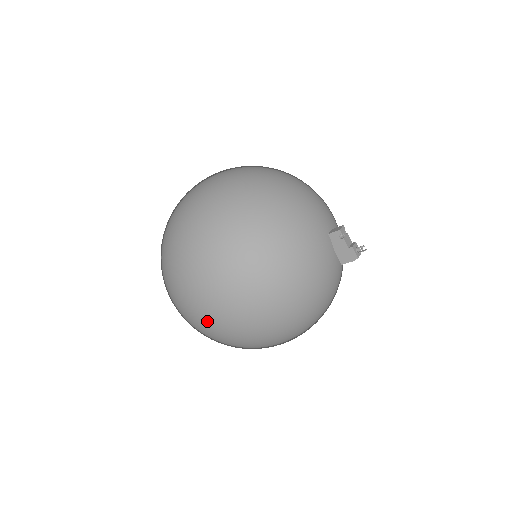
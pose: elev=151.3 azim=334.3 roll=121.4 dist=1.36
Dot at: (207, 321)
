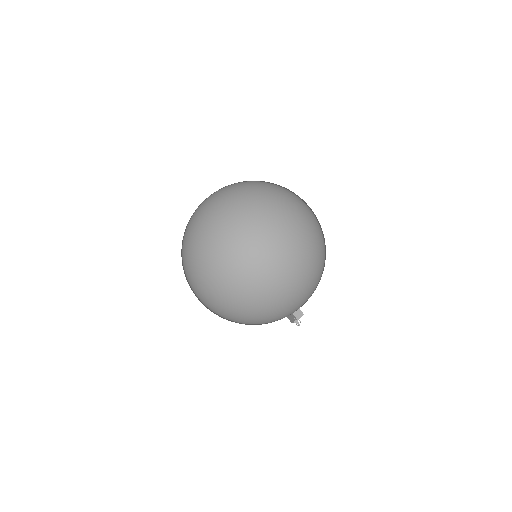
Dot at: occluded
